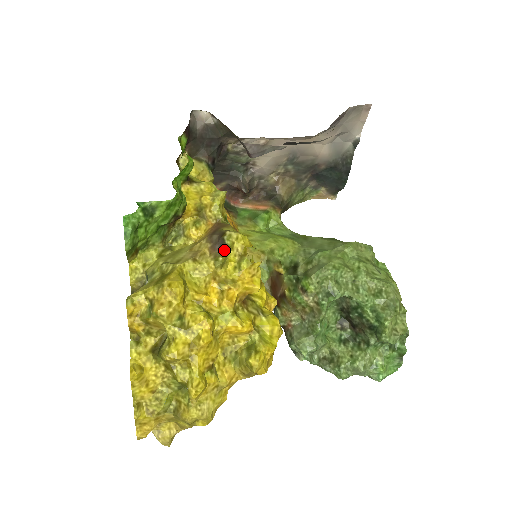
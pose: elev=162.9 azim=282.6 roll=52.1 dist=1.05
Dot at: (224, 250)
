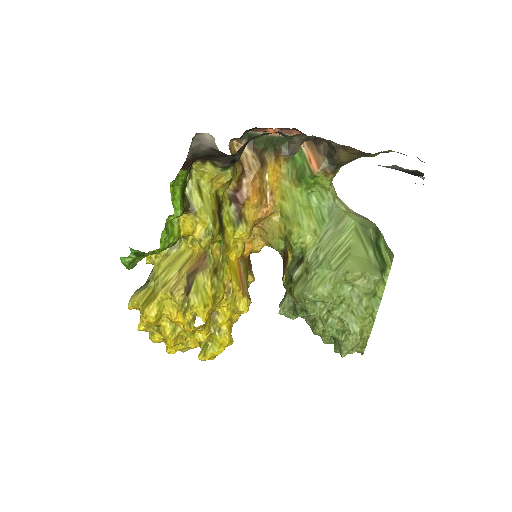
Dot at: occluded
